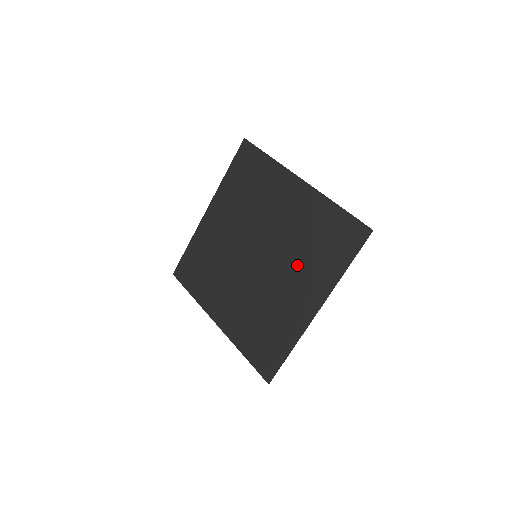
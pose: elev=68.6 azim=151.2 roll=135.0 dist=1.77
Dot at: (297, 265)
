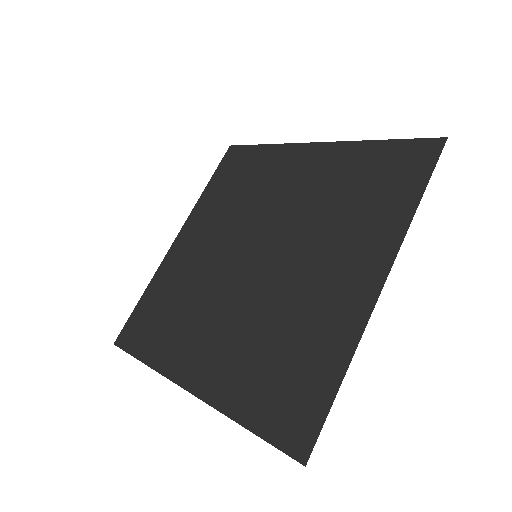
Dot at: (329, 235)
